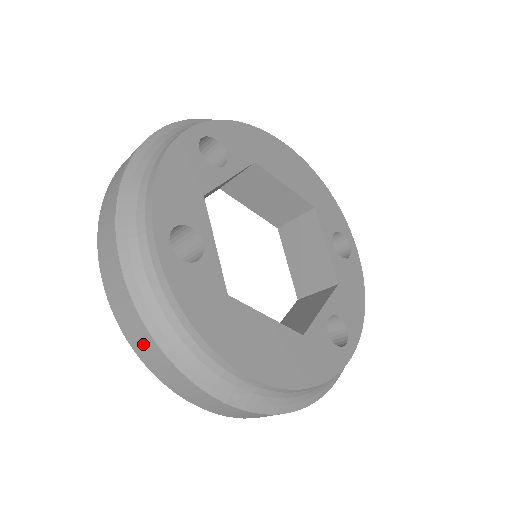
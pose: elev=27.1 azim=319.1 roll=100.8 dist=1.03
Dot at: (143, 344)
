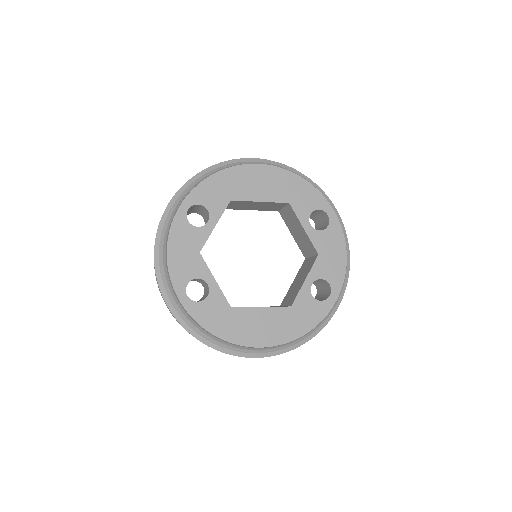
Dot at: occluded
